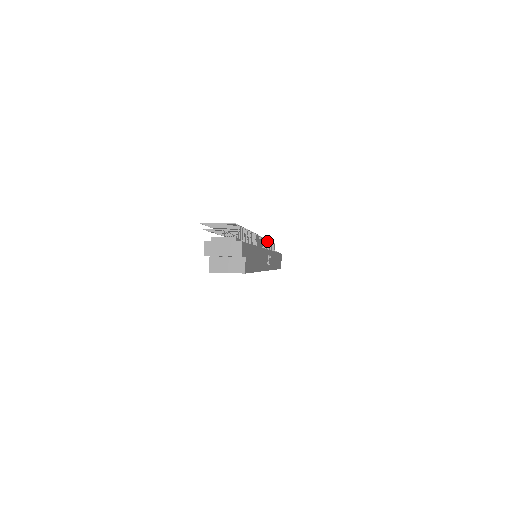
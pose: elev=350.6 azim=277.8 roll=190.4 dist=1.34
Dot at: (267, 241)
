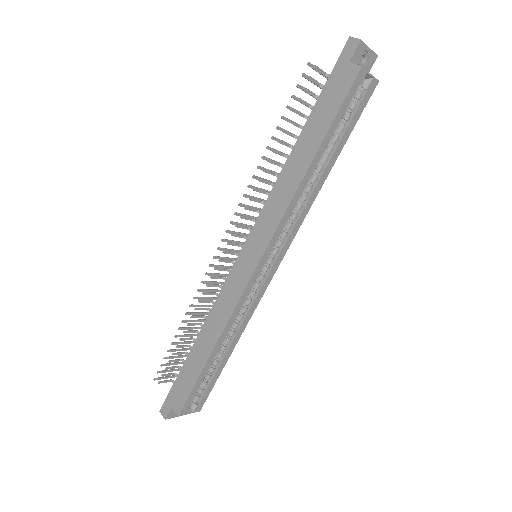
Dot at: occluded
